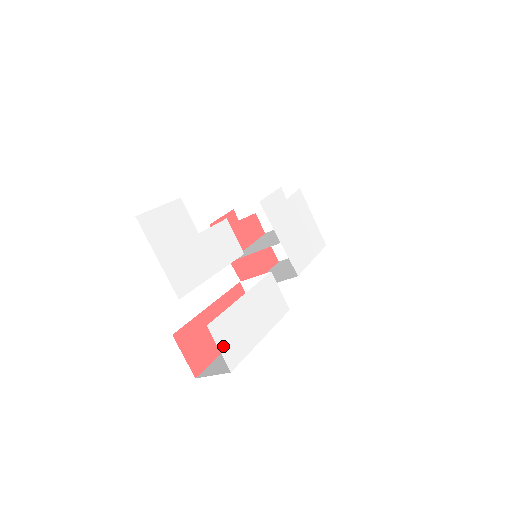
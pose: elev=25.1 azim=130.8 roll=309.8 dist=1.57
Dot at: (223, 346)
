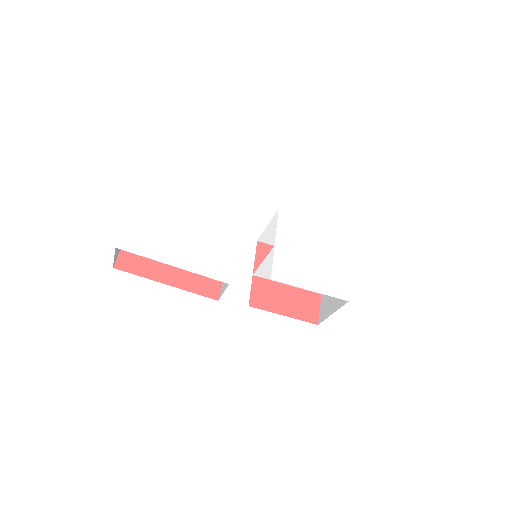
Dot at: (129, 231)
